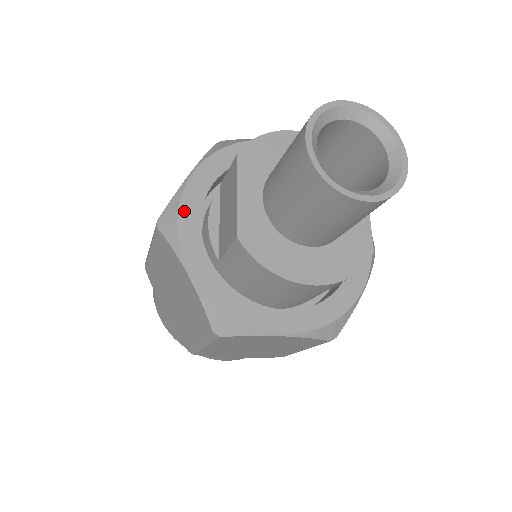
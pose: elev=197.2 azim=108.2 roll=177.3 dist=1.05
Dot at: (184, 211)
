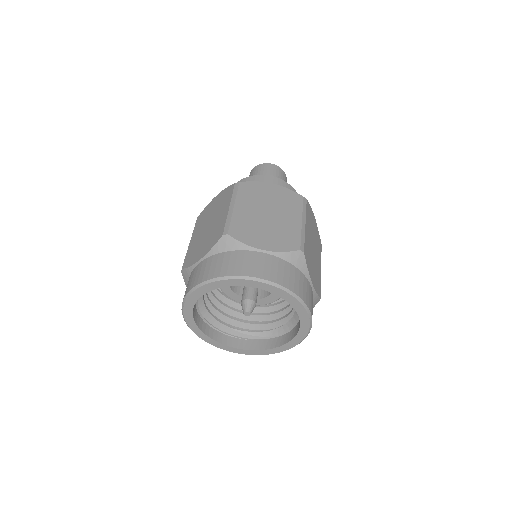
Dot at: occluded
